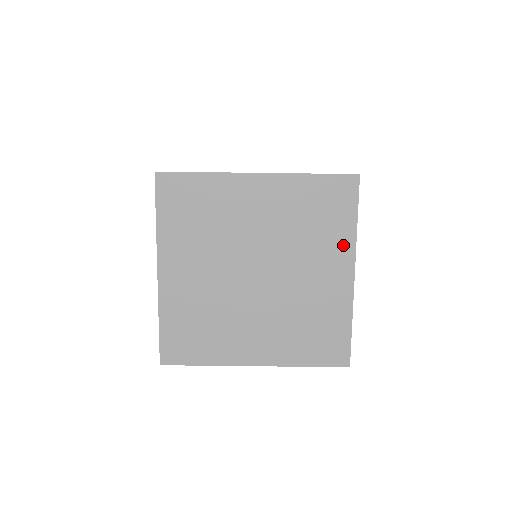
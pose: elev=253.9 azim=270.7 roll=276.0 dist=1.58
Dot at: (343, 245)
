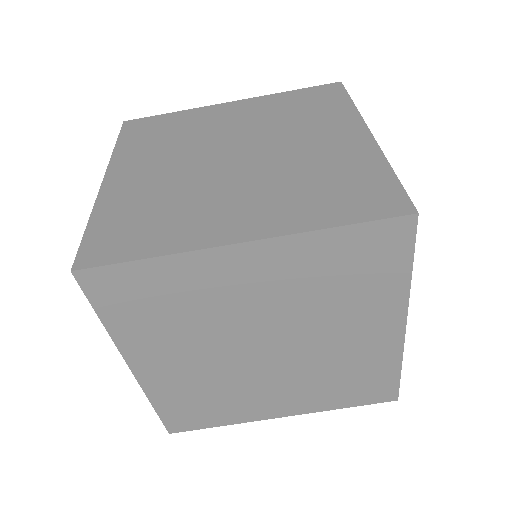
Dot at: (389, 301)
